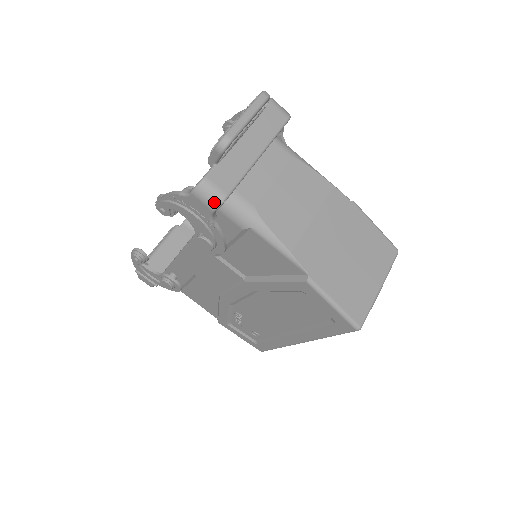
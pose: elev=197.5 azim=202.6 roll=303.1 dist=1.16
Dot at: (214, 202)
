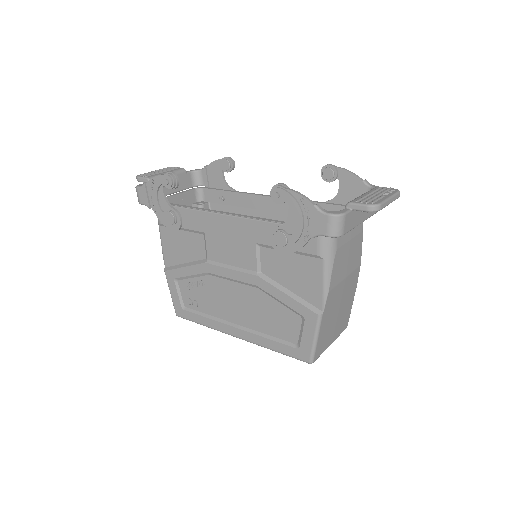
Dot at: (335, 232)
